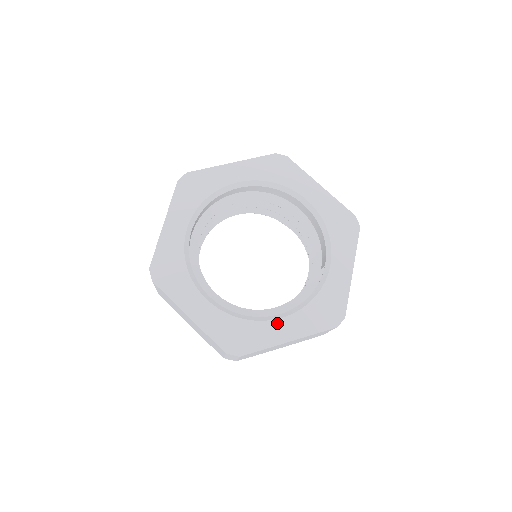
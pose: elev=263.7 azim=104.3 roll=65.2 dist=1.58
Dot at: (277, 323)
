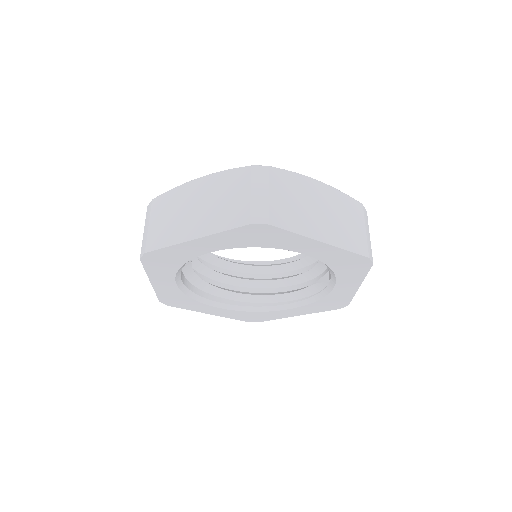
Dot at: (285, 311)
